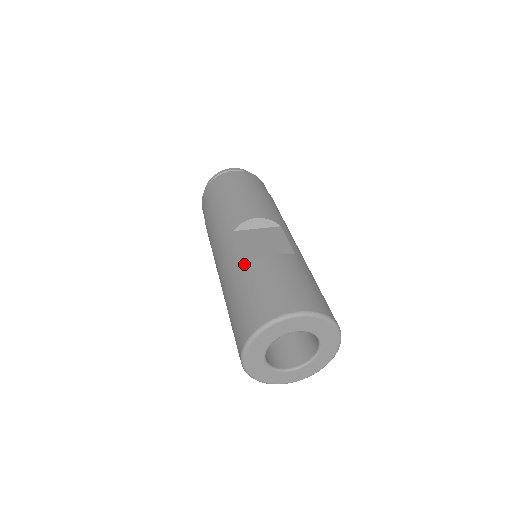
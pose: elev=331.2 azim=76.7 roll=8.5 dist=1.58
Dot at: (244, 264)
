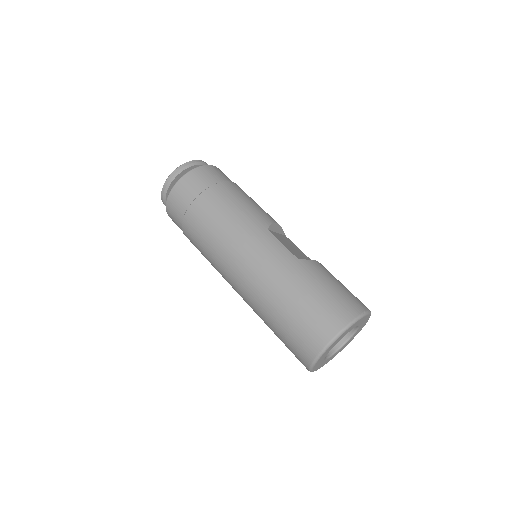
Dot at: (303, 263)
